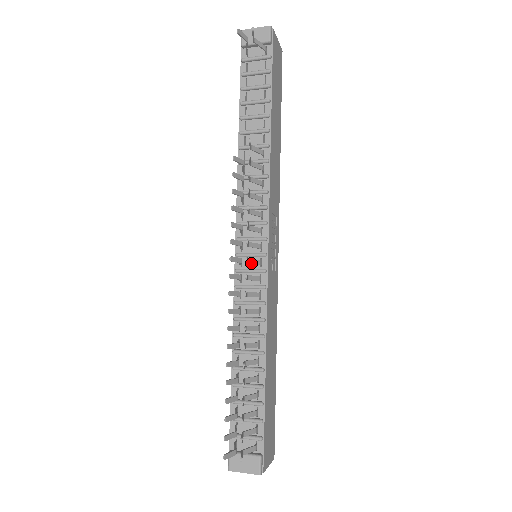
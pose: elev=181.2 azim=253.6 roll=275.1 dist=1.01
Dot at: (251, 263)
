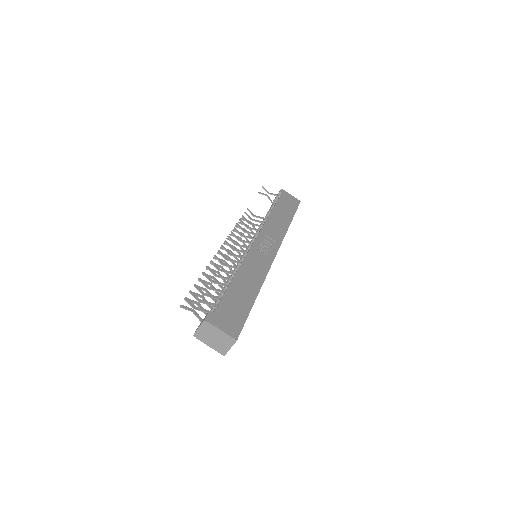
Dot at: (239, 246)
